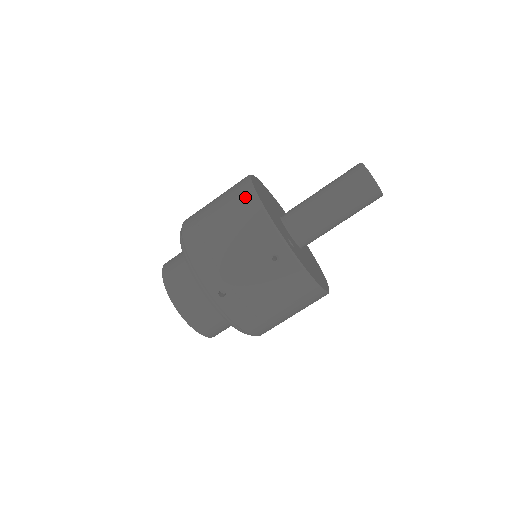
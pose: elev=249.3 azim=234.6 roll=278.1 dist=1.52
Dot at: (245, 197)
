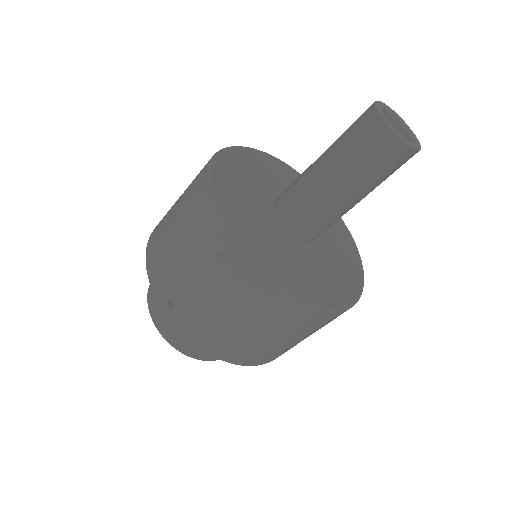
Dot at: (200, 174)
